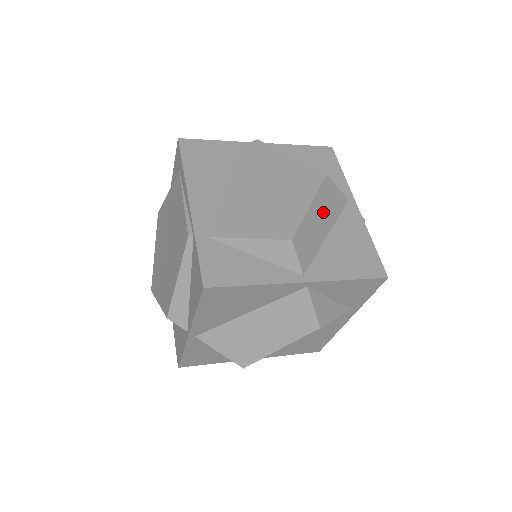
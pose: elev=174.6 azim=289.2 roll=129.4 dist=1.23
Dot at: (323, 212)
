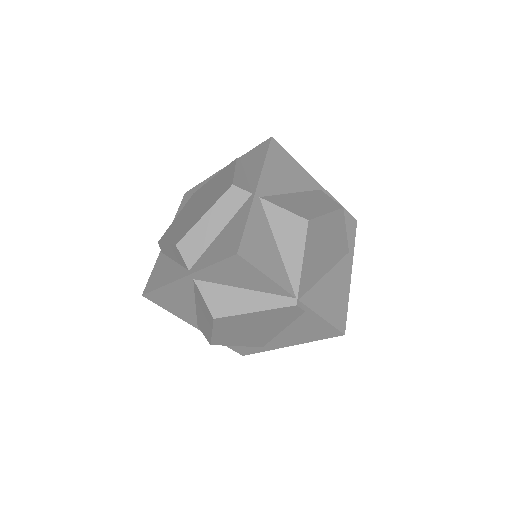
Dot at: occluded
